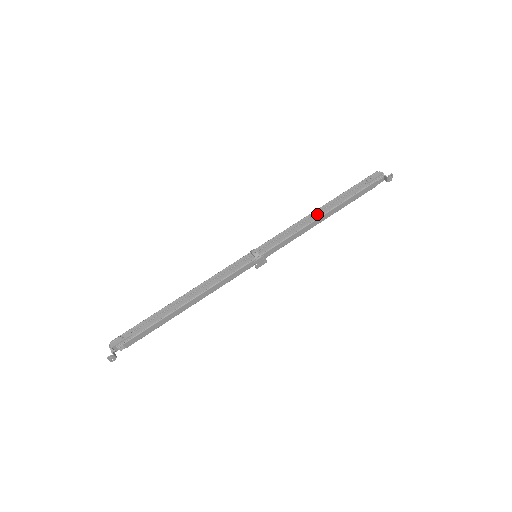
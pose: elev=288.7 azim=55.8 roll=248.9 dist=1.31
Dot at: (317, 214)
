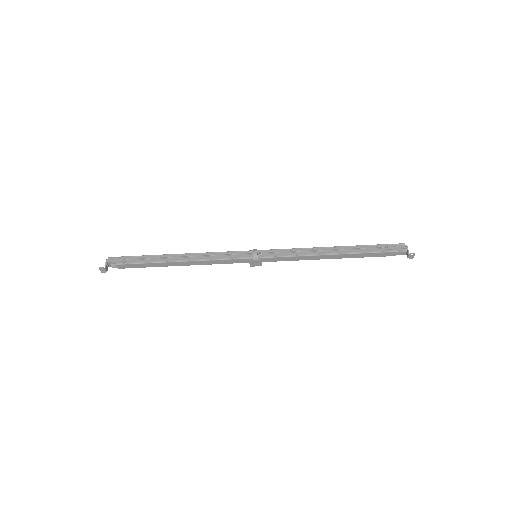
Dot at: (327, 251)
